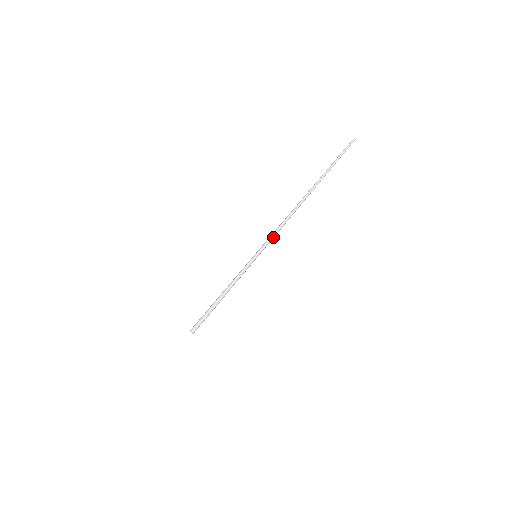
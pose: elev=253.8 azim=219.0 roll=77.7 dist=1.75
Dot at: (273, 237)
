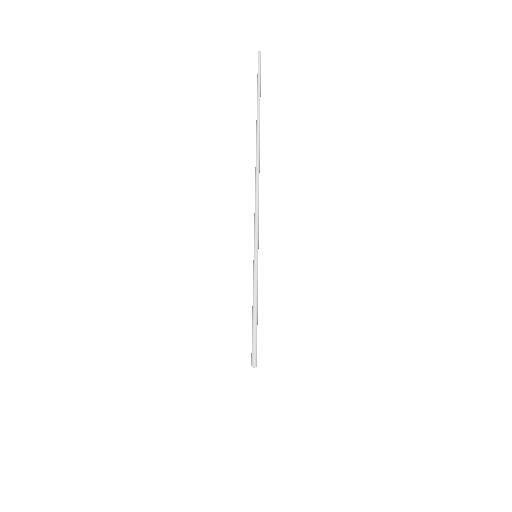
Dot at: (258, 225)
